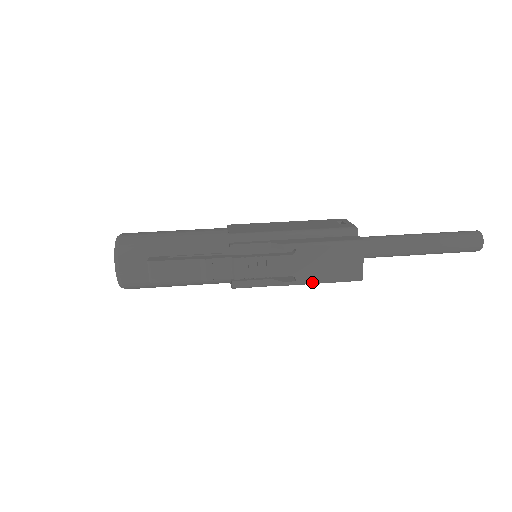
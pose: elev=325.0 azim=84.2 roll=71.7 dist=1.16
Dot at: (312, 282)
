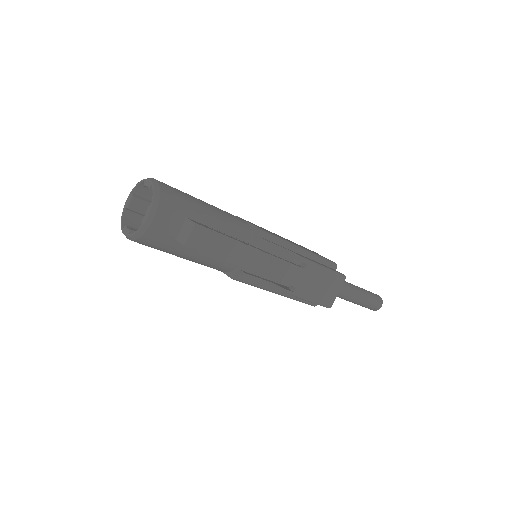
Dot at: (302, 297)
